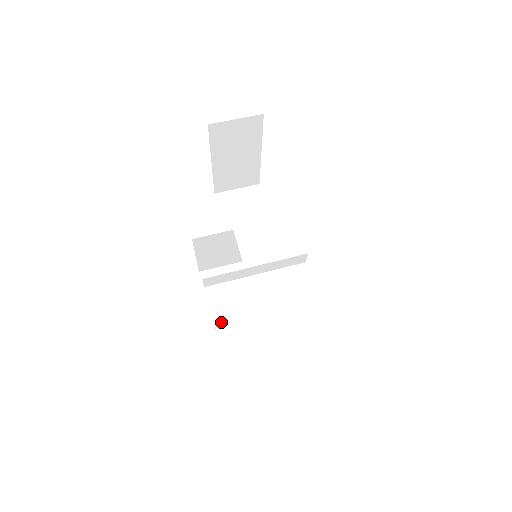
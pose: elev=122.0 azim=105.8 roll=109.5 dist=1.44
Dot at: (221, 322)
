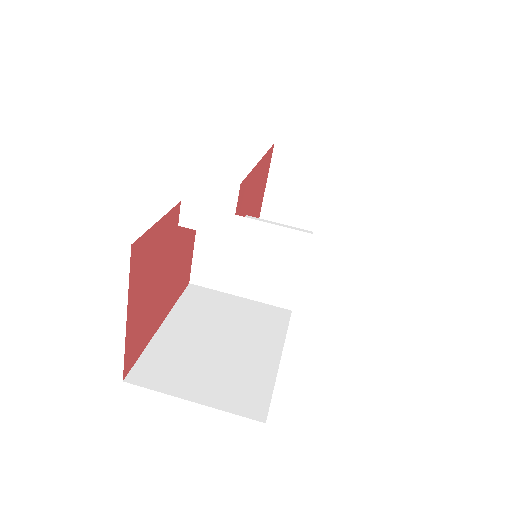
Dot at: (175, 325)
